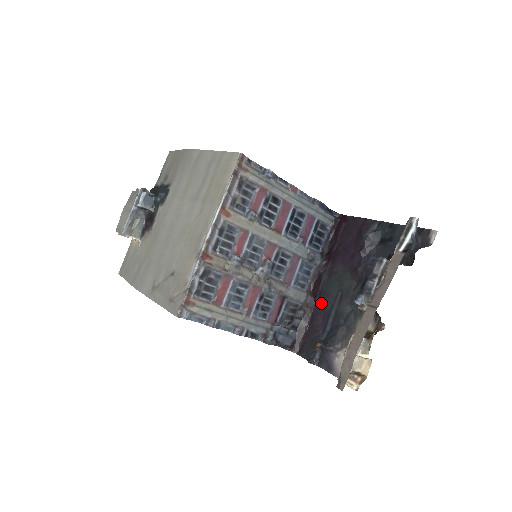
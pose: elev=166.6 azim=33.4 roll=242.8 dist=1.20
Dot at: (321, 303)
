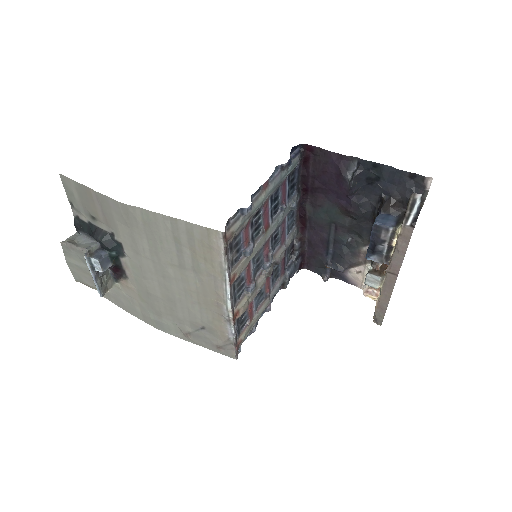
Dot at: (315, 232)
